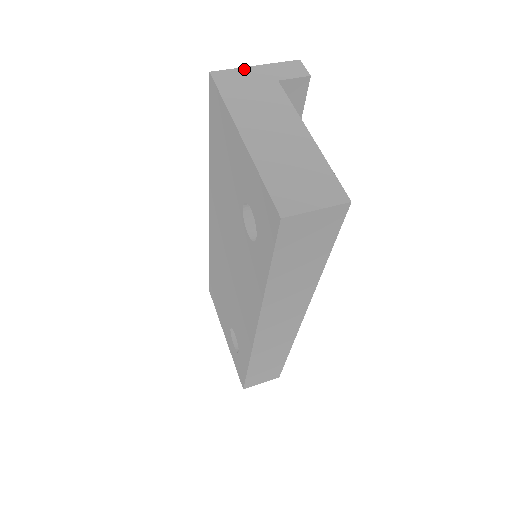
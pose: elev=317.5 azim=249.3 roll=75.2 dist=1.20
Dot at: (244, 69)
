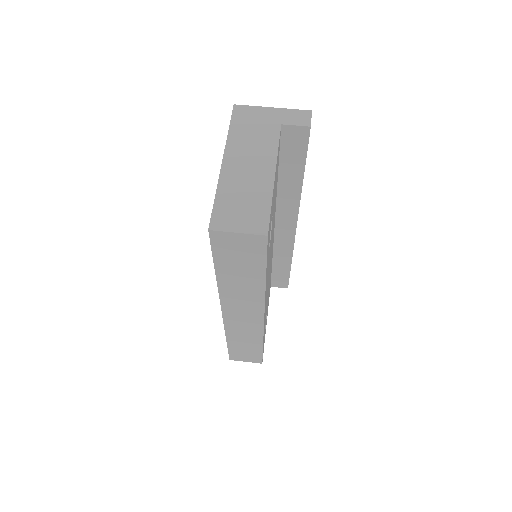
Dot at: (261, 108)
